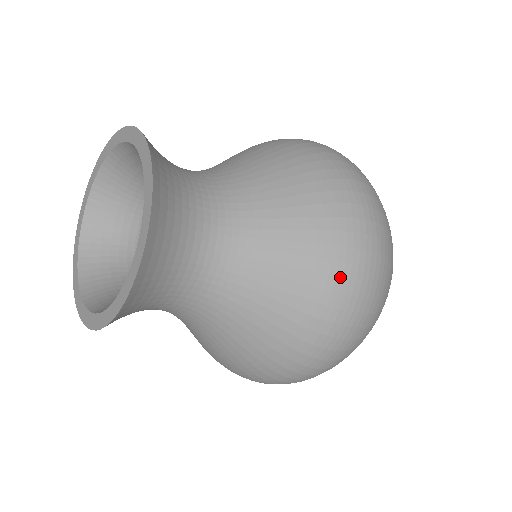
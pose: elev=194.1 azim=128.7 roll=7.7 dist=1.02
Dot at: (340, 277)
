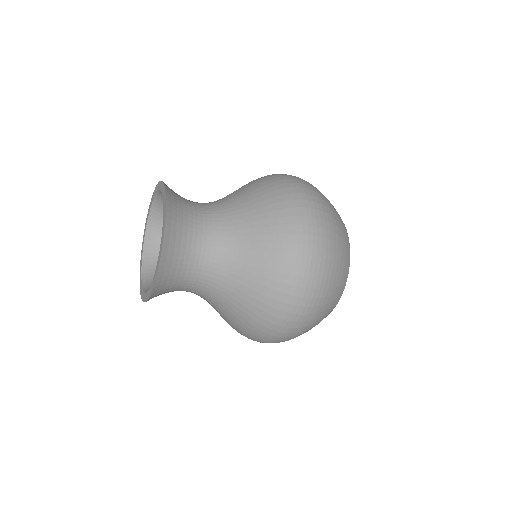
Dot at: (292, 234)
